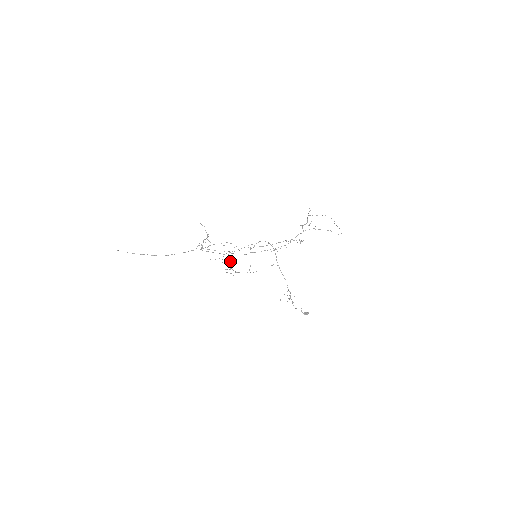
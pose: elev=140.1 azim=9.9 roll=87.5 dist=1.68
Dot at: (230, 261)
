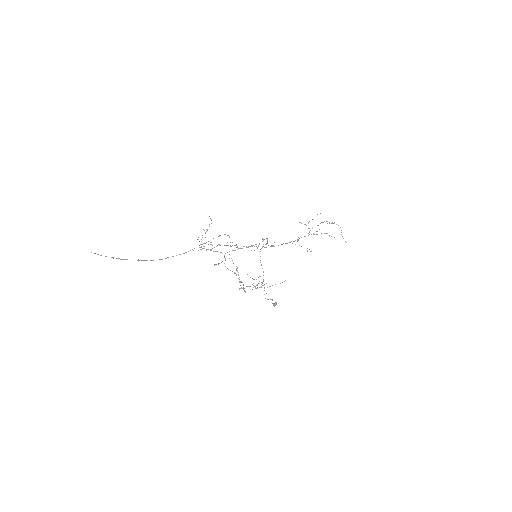
Dot at: (236, 268)
